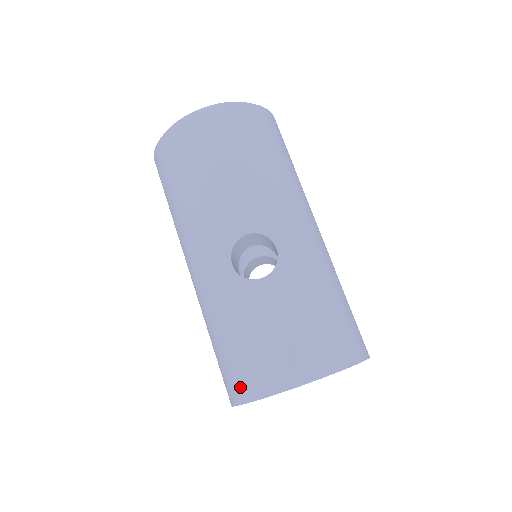
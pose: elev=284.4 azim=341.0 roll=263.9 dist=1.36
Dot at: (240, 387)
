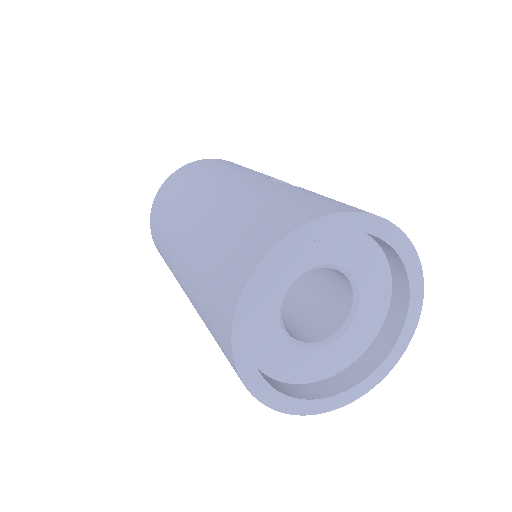
Dot at: (287, 221)
